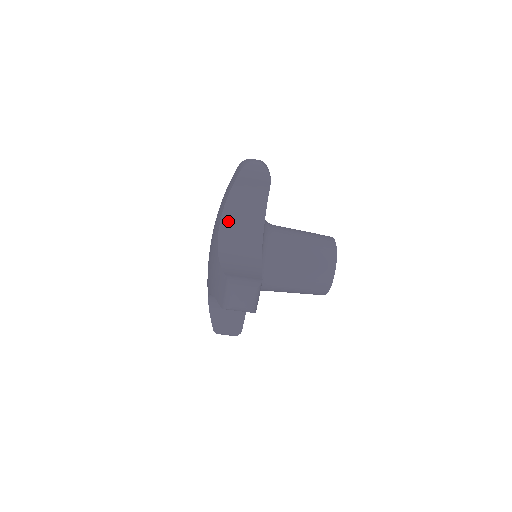
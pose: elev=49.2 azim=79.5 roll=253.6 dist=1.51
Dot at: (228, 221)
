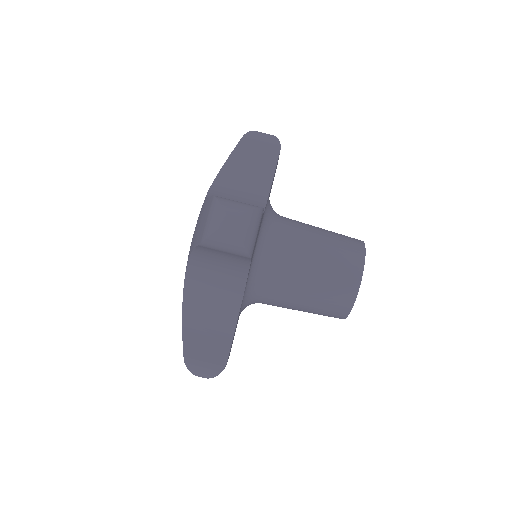
Dot at: (224, 181)
